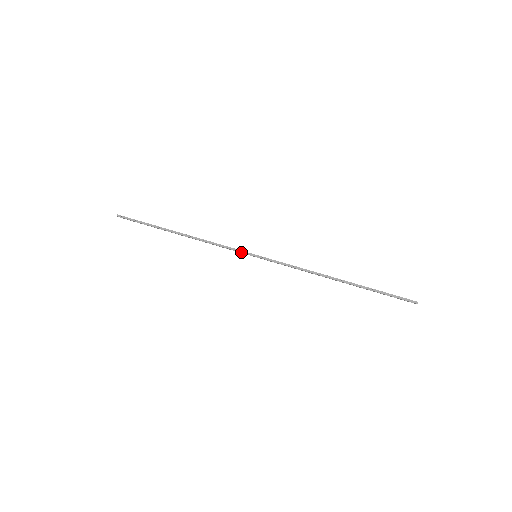
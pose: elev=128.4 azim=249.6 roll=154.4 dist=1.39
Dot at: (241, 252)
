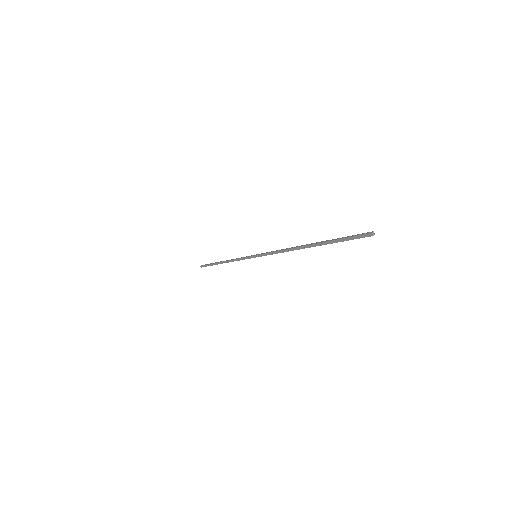
Dot at: (248, 257)
